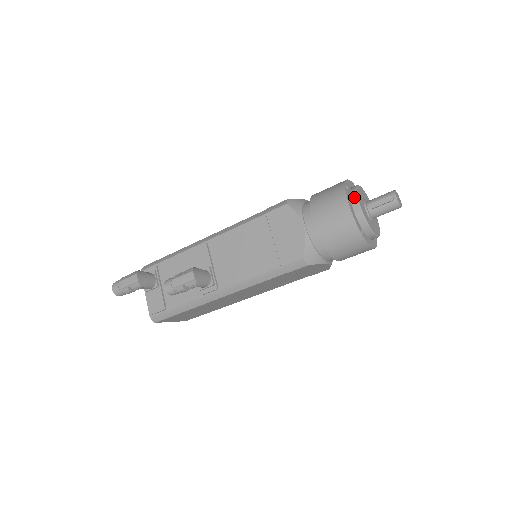
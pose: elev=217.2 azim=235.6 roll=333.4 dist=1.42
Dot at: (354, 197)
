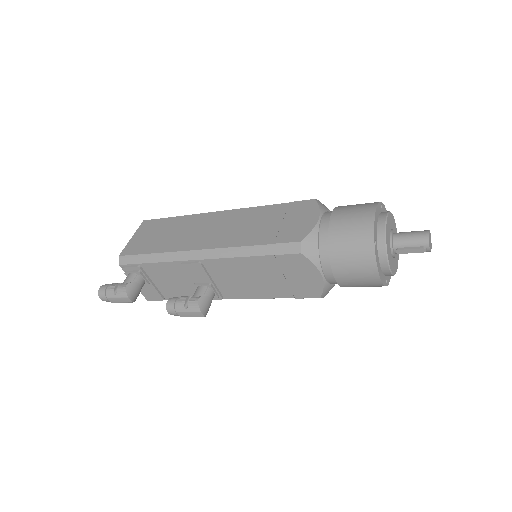
Dot at: (383, 256)
